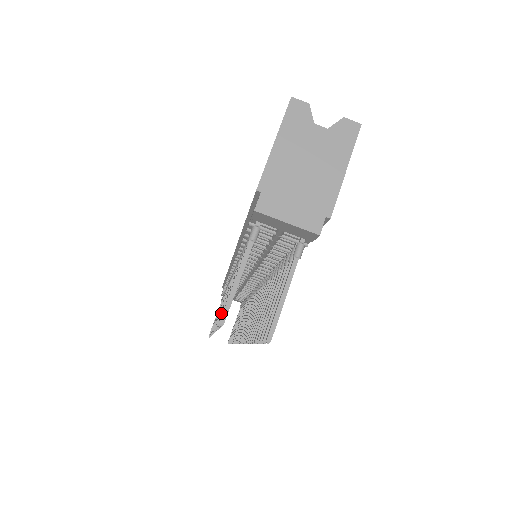
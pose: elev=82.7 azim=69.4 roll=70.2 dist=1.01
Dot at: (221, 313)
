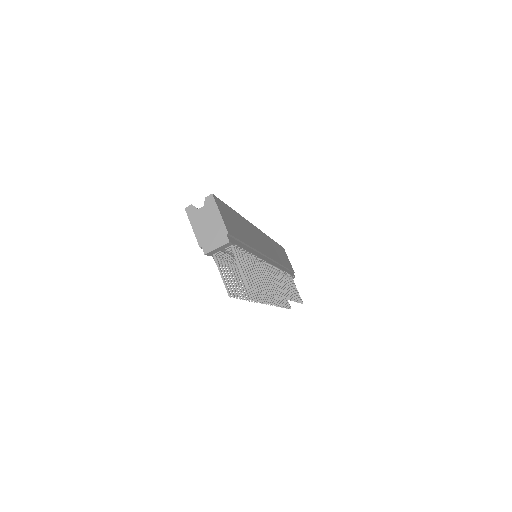
Dot at: (237, 293)
